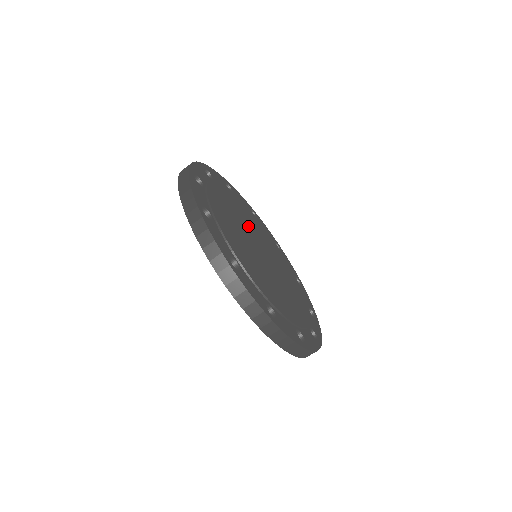
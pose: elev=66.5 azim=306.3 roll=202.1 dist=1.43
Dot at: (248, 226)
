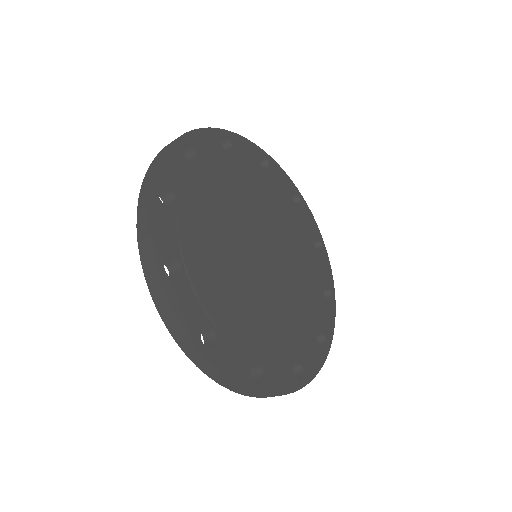
Dot at: (247, 215)
